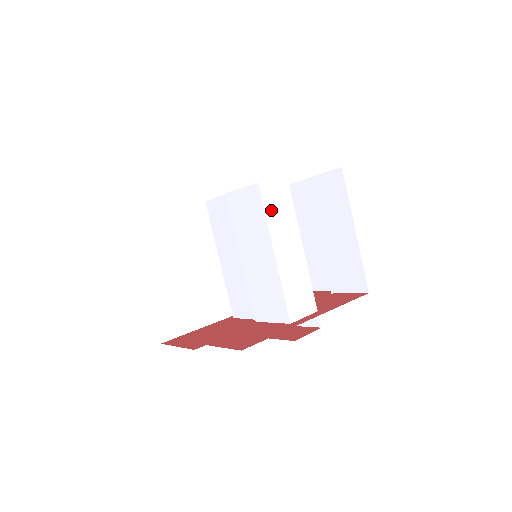
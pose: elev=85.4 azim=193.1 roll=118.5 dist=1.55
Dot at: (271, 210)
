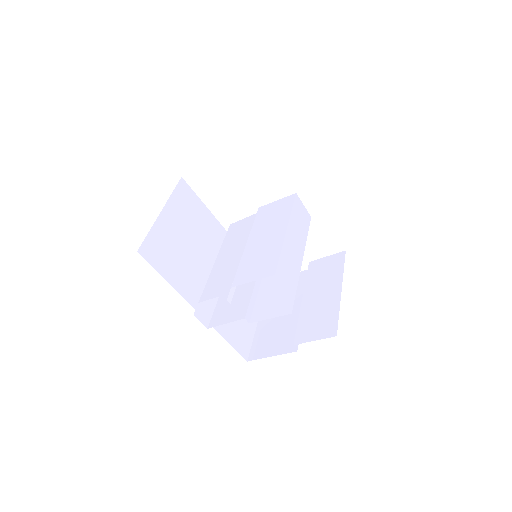
Dot at: (296, 212)
